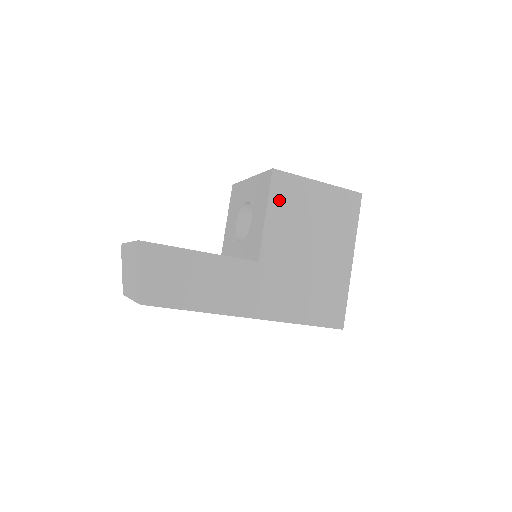
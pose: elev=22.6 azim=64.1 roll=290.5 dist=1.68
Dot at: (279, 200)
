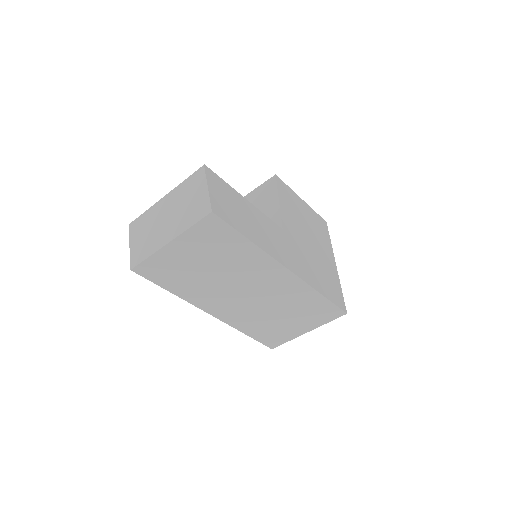
Dot at: (284, 196)
